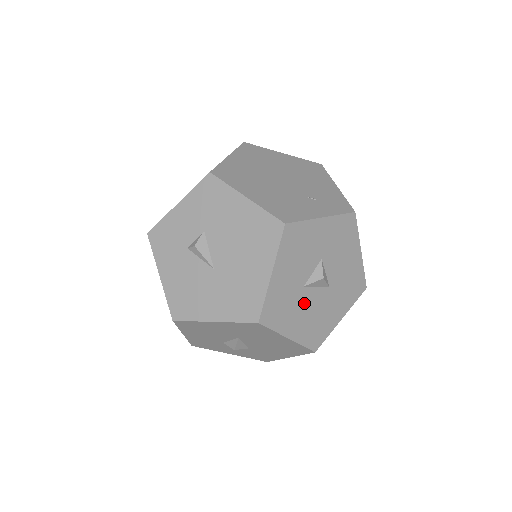
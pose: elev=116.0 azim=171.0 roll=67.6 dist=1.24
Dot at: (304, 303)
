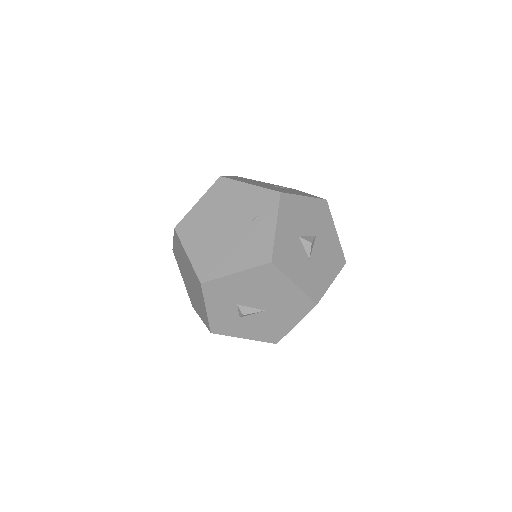
Dot at: (318, 262)
